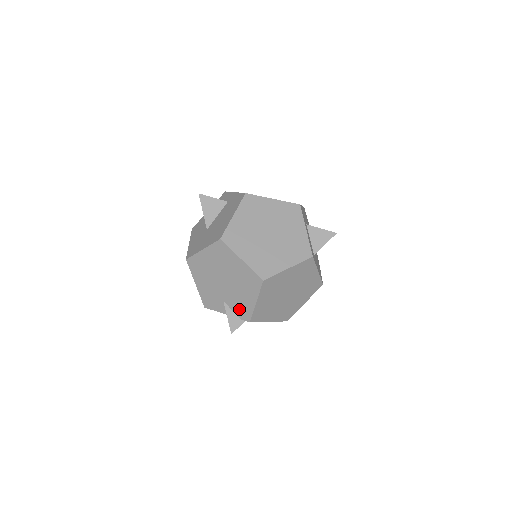
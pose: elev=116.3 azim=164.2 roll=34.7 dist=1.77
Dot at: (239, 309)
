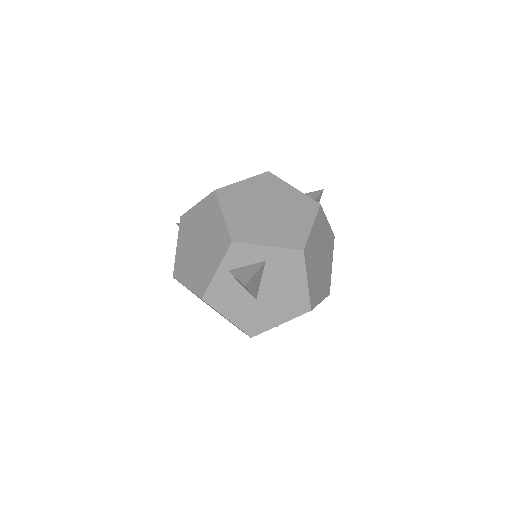
Dot at: occluded
